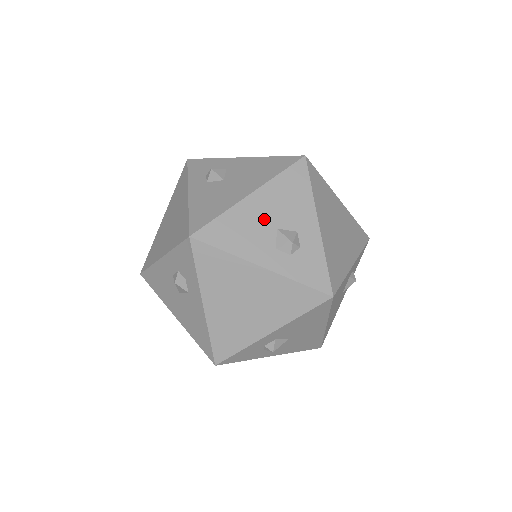
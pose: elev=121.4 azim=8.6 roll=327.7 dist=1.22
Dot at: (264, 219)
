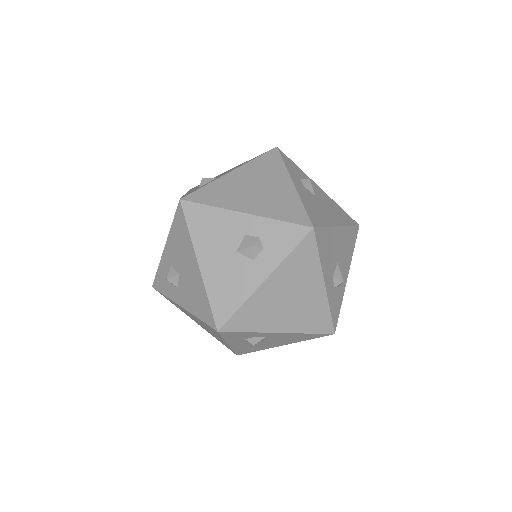
Dot at: (337, 251)
